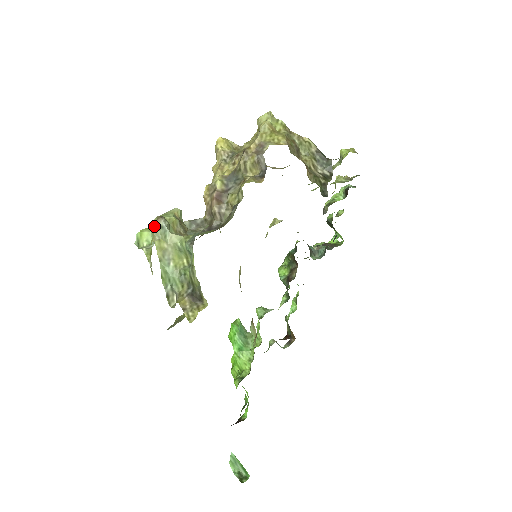
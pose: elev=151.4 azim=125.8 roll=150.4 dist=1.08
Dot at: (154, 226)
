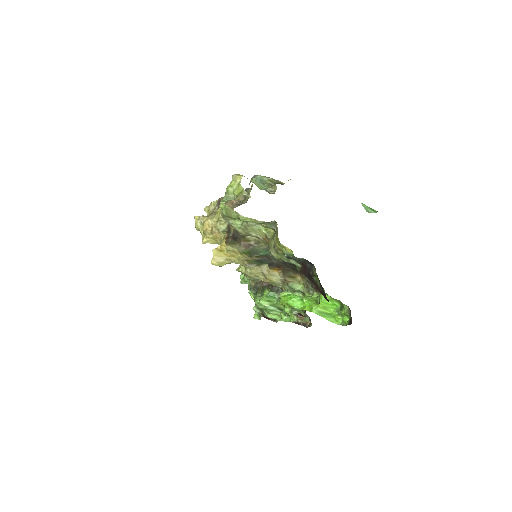
Dot at: (236, 175)
